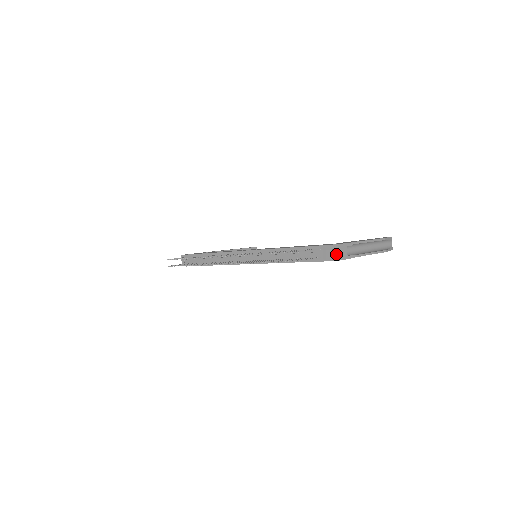
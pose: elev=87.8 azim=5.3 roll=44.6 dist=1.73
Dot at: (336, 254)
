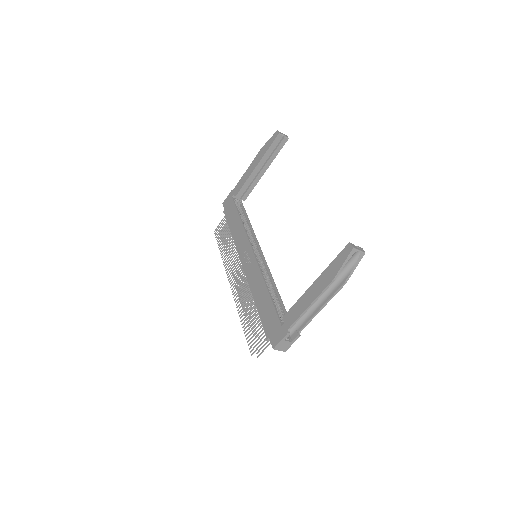
Dot at: (279, 349)
